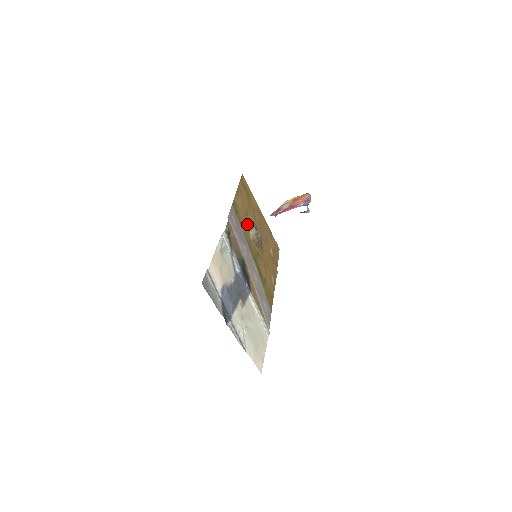
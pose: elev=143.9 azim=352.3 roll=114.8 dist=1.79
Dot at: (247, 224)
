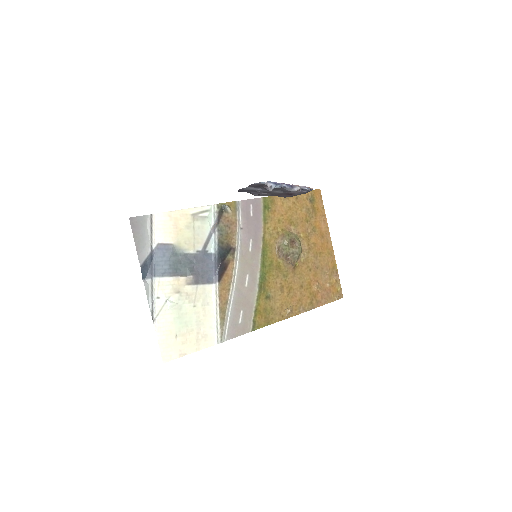
Dot at: (280, 230)
